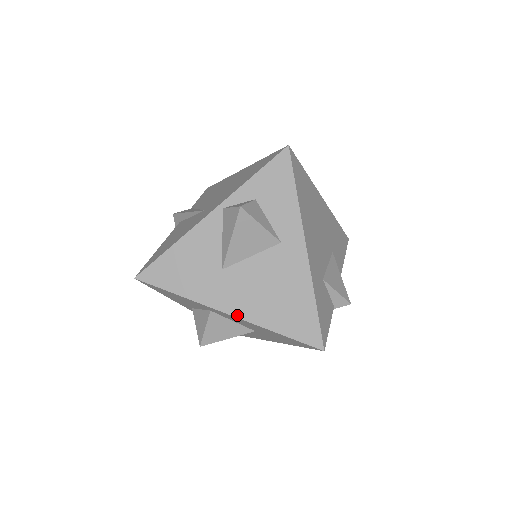
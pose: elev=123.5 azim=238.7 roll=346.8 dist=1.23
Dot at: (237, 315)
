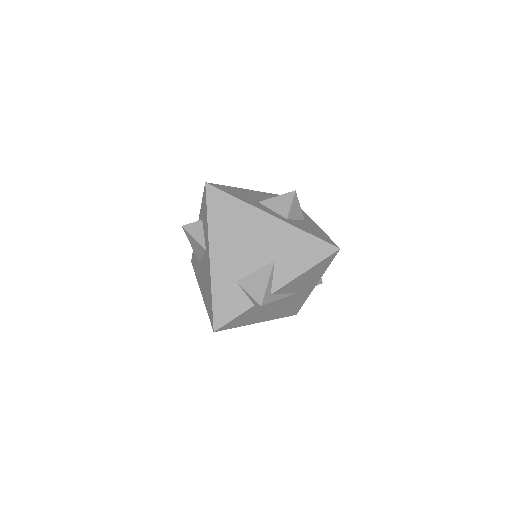
Dot at: (202, 294)
